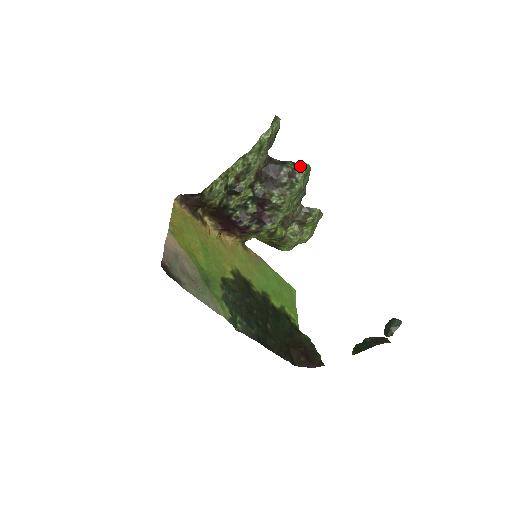
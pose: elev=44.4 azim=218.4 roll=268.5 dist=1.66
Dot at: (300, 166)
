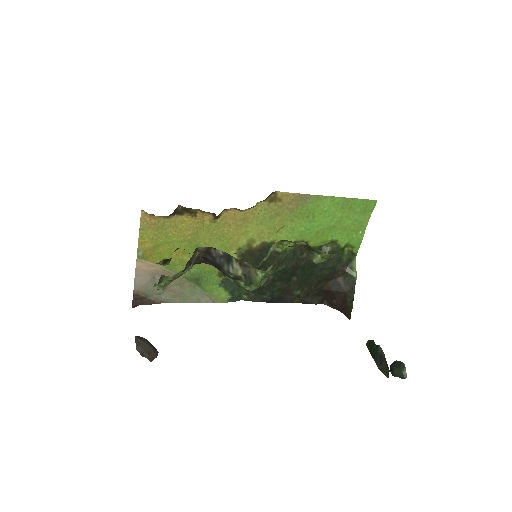
Dot at: (250, 271)
